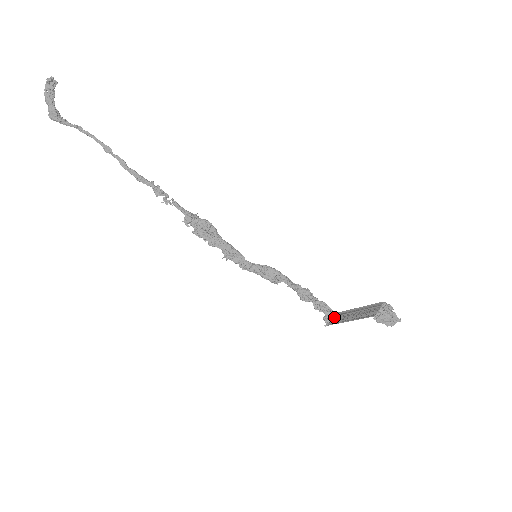
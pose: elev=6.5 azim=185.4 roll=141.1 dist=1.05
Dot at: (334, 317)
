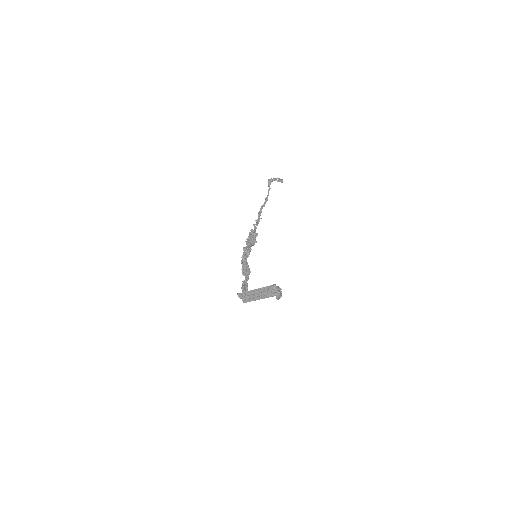
Dot at: (244, 298)
